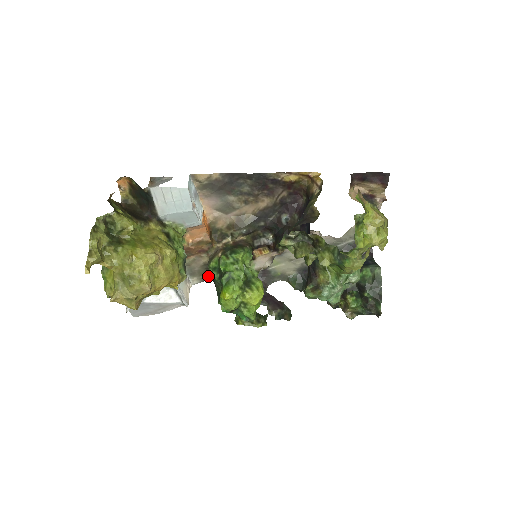
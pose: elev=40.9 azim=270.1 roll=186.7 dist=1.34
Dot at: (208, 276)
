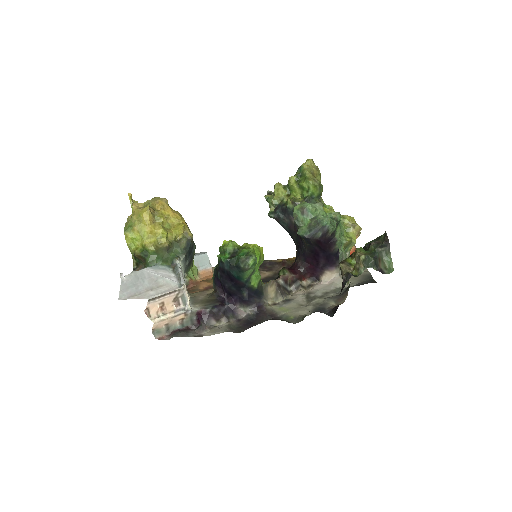
Dot at: (211, 304)
